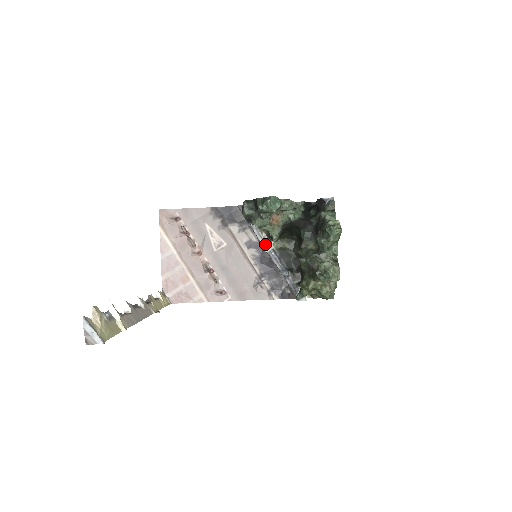
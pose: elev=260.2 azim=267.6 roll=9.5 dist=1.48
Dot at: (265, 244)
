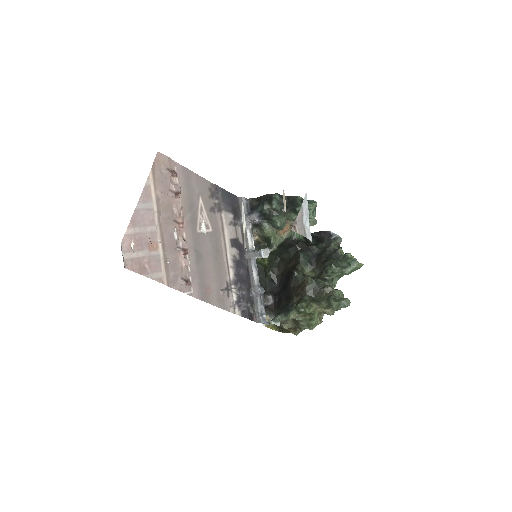
Dot at: (264, 249)
